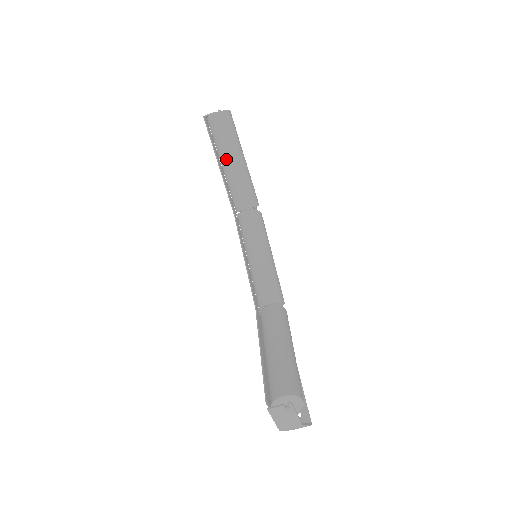
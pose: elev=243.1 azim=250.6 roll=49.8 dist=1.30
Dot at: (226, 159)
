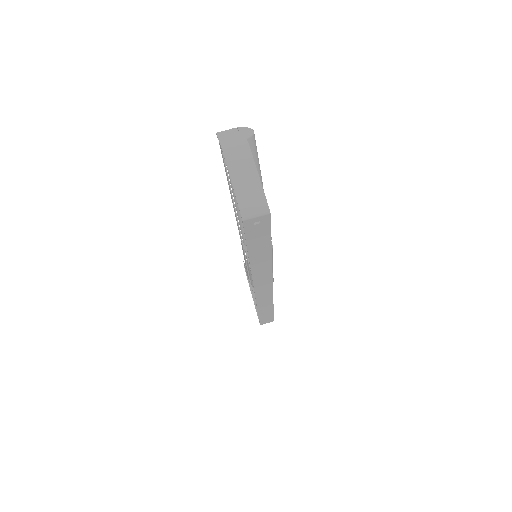
Dot at: occluded
